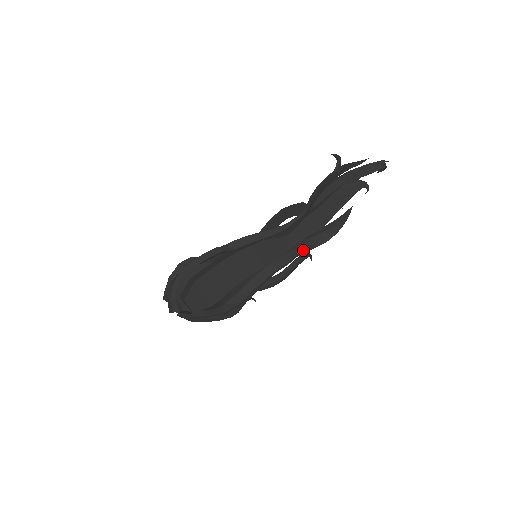
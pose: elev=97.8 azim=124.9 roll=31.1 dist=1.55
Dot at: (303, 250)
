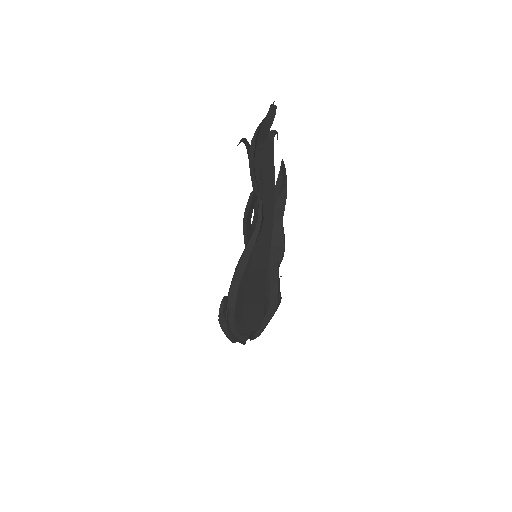
Dot at: (280, 220)
